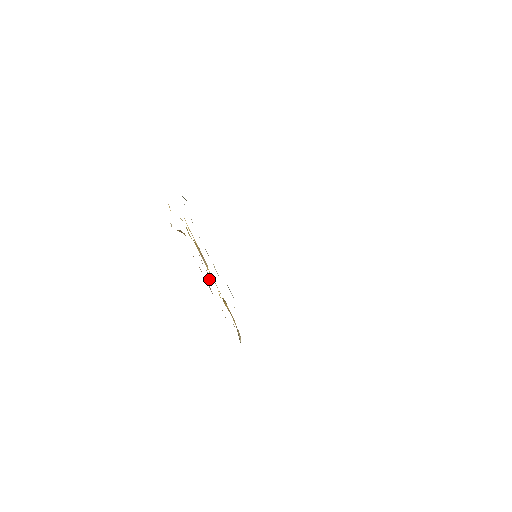
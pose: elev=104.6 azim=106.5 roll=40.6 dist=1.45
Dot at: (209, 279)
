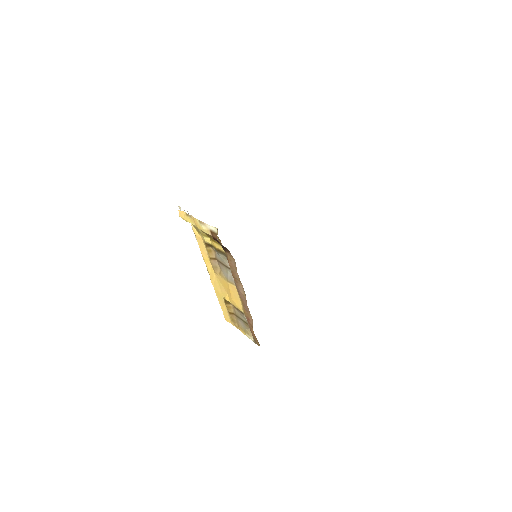
Dot at: (231, 281)
